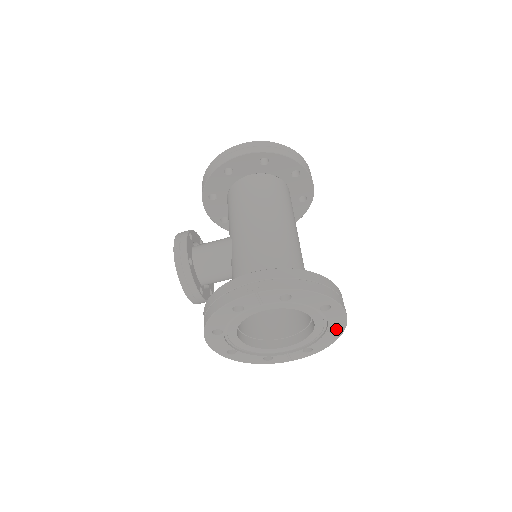
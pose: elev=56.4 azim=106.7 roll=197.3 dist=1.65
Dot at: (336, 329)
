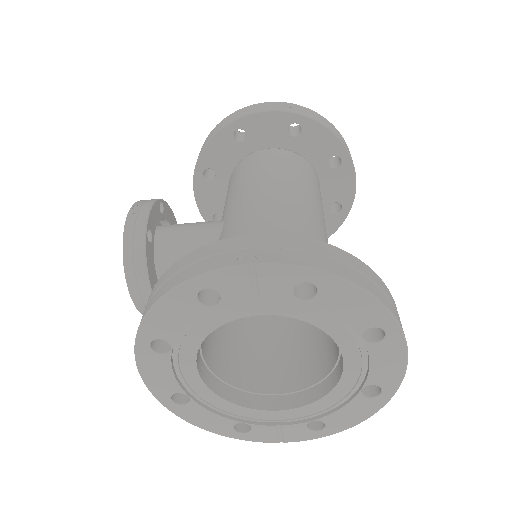
Dot at: (378, 391)
